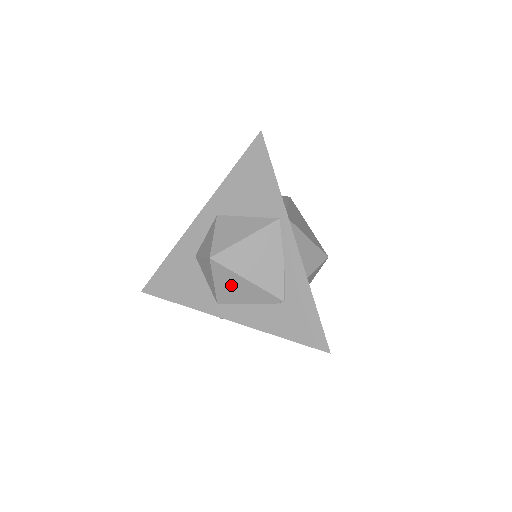
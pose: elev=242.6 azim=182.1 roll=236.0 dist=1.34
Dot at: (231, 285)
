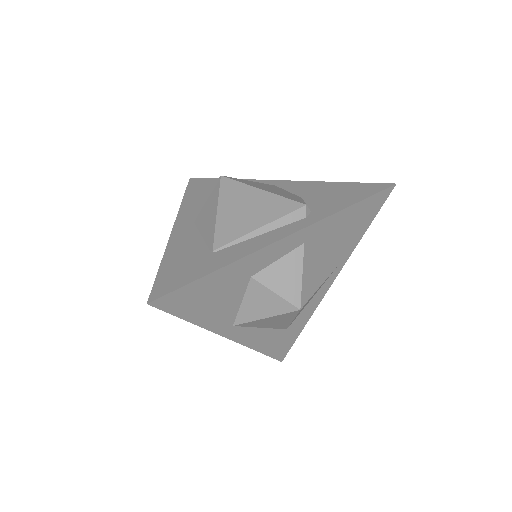
Dot at: (275, 320)
